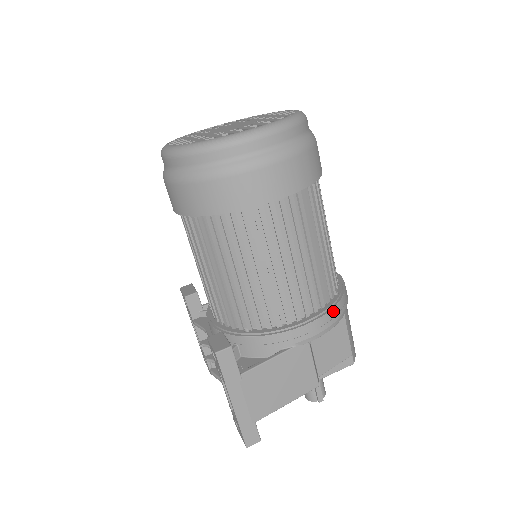
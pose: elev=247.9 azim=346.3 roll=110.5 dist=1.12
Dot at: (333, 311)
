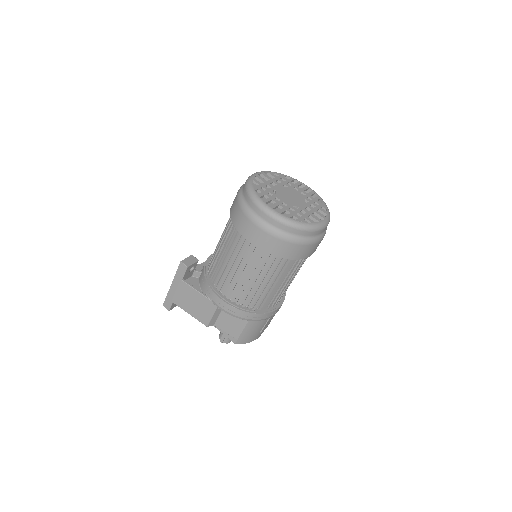
Dot at: (239, 311)
